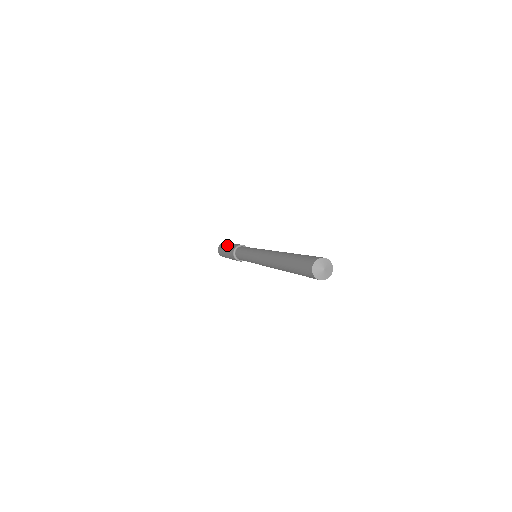
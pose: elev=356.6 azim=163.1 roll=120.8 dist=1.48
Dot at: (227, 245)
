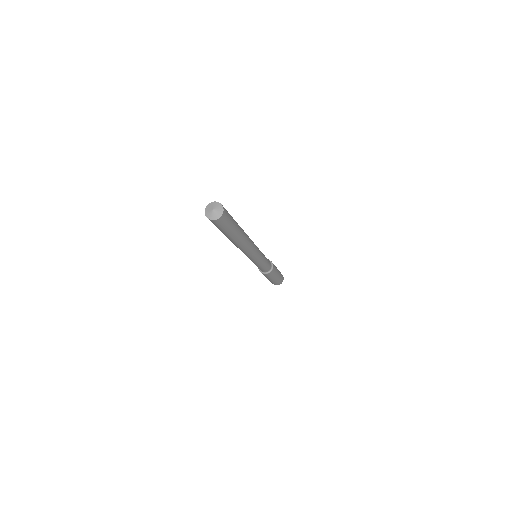
Dot at: occluded
